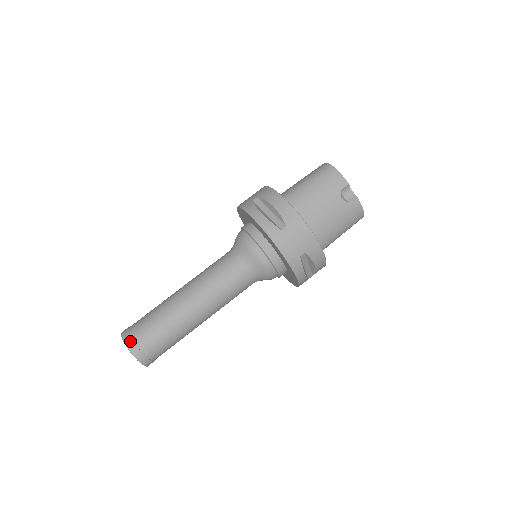
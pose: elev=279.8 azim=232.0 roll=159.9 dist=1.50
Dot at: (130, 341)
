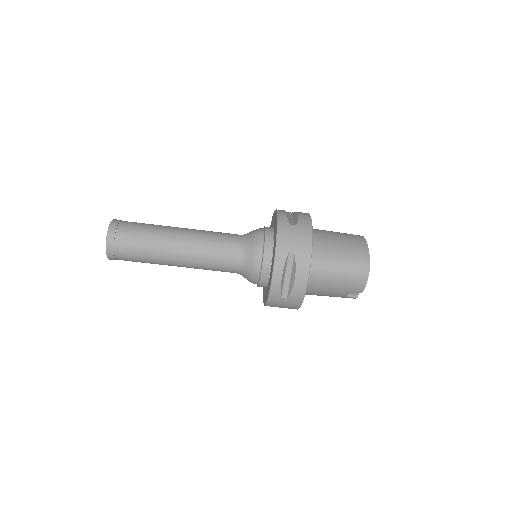
Dot at: (111, 249)
